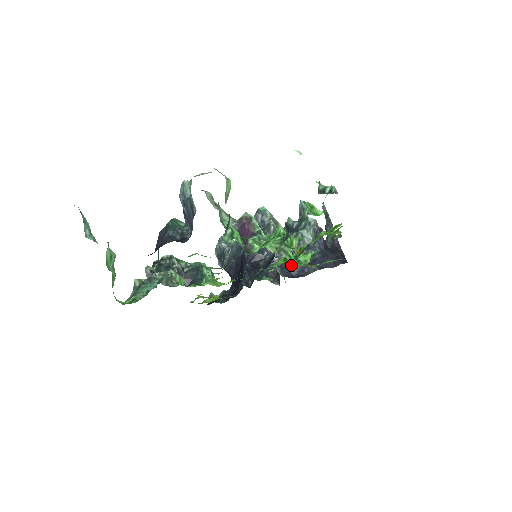
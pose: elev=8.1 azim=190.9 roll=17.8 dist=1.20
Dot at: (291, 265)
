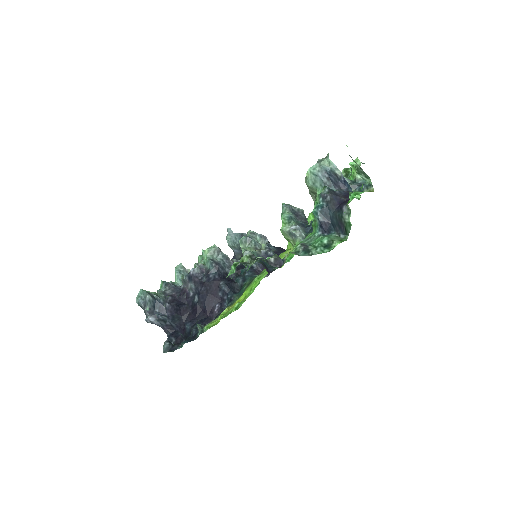
Dot at: occluded
